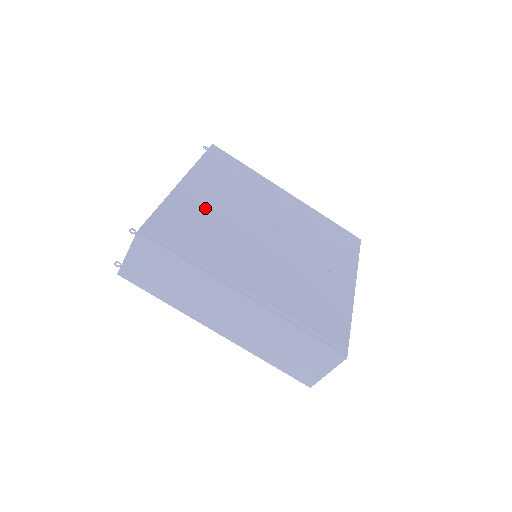
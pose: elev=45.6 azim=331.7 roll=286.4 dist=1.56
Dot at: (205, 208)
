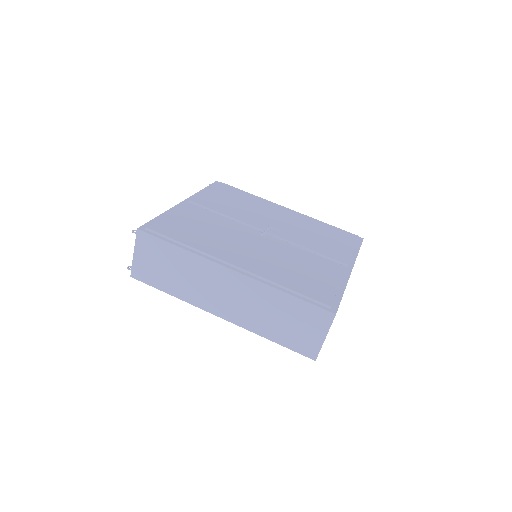
Dot at: (201, 216)
